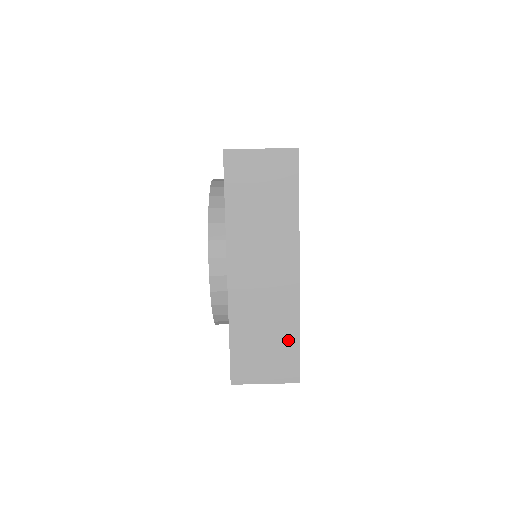
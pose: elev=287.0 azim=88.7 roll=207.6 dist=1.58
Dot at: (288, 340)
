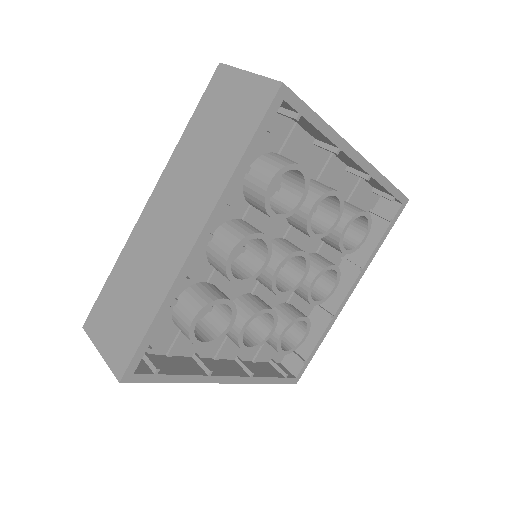
Dot at: (142, 319)
